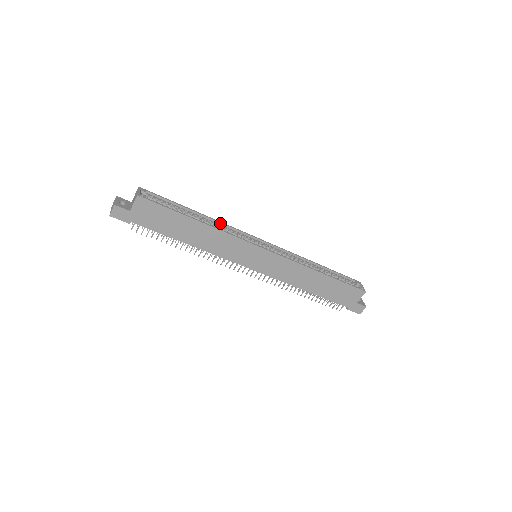
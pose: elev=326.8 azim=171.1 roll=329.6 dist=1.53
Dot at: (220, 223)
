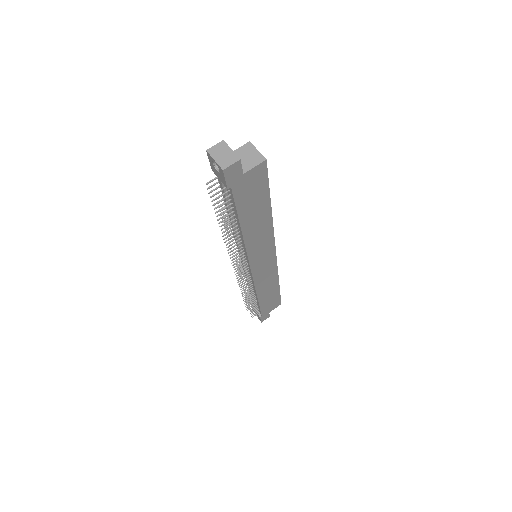
Dot at: occluded
